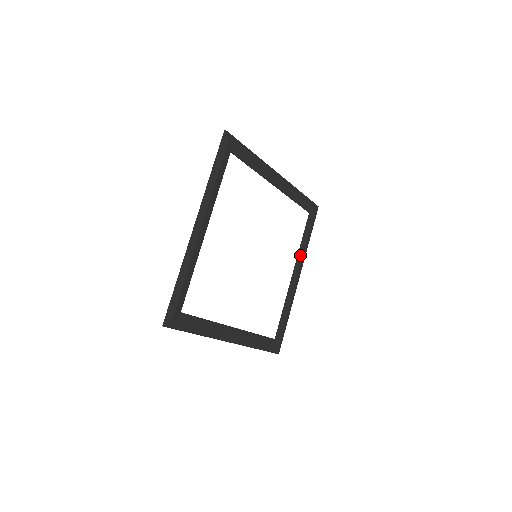
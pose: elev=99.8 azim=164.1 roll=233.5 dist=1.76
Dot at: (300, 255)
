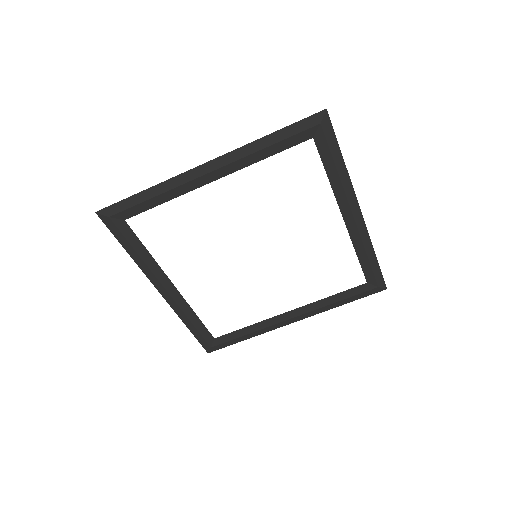
Dot at: (315, 305)
